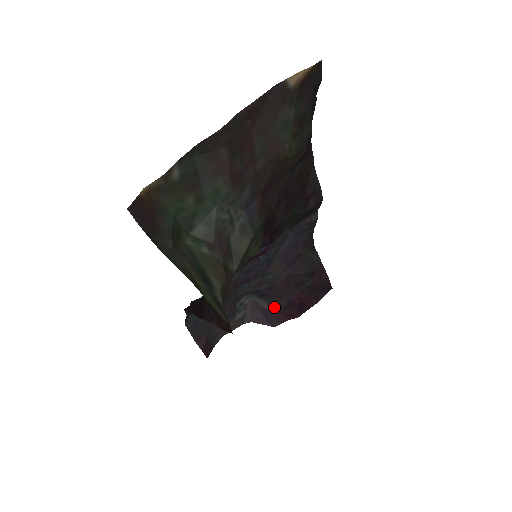
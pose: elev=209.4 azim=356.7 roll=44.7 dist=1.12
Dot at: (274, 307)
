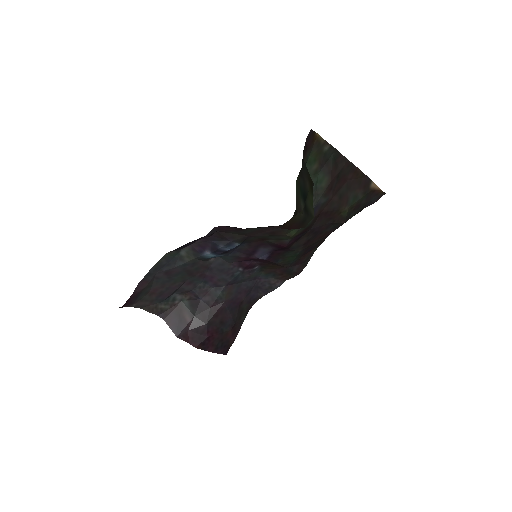
Dot at: (192, 322)
